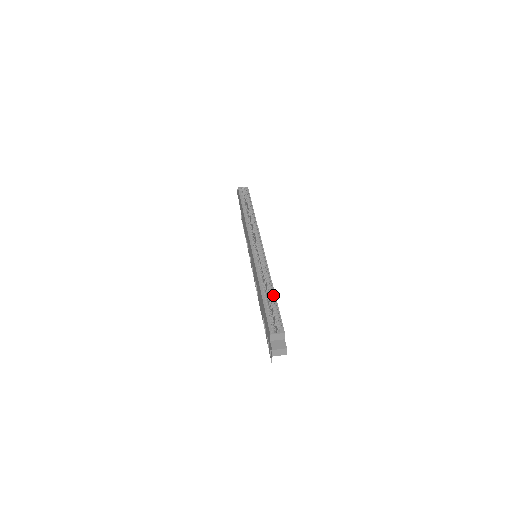
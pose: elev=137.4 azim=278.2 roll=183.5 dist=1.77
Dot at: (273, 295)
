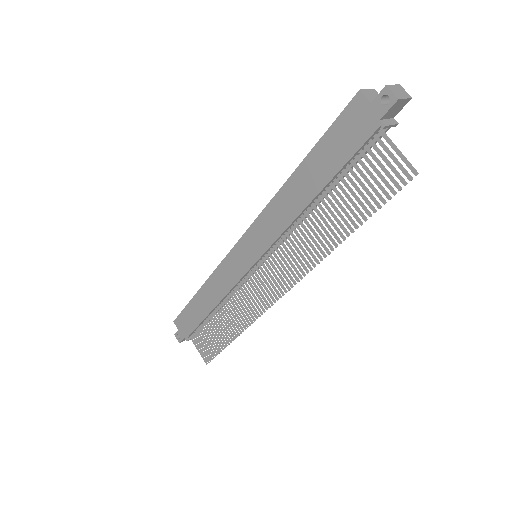
Dot at: occluded
